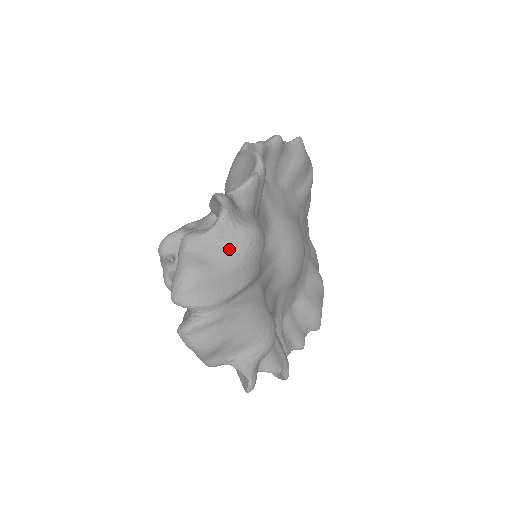
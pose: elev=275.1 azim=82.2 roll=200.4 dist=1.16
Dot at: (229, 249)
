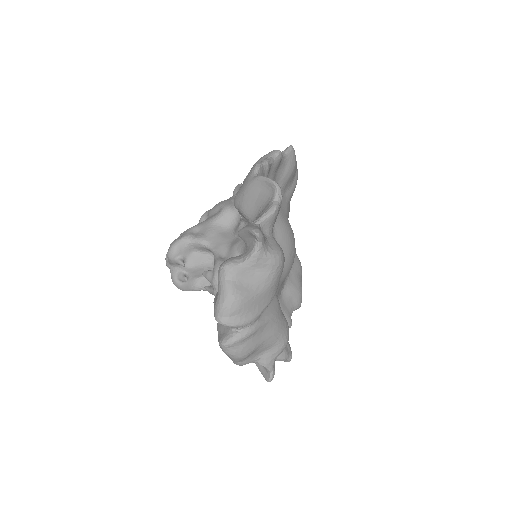
Dot at: (262, 274)
